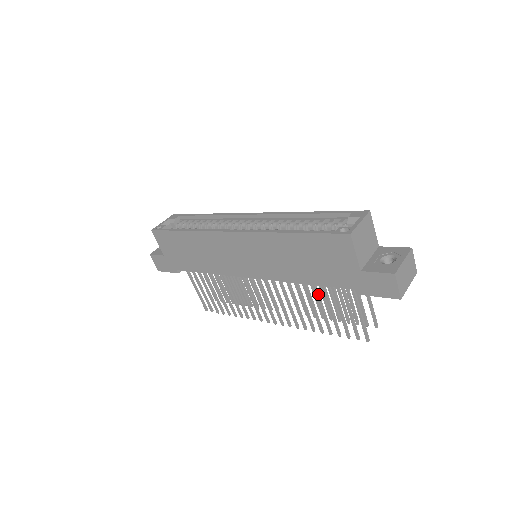
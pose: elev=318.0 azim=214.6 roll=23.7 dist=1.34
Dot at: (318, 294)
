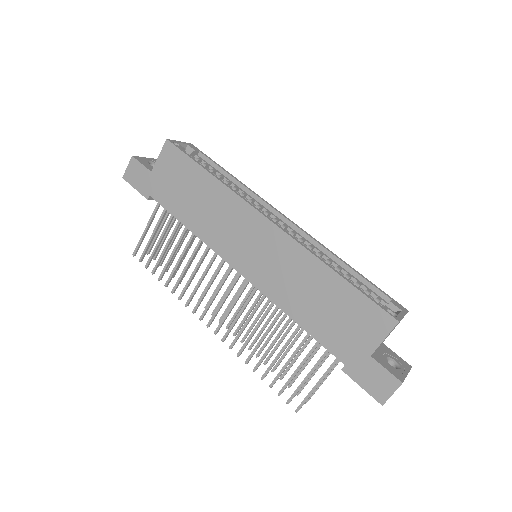
Dot at: (292, 338)
